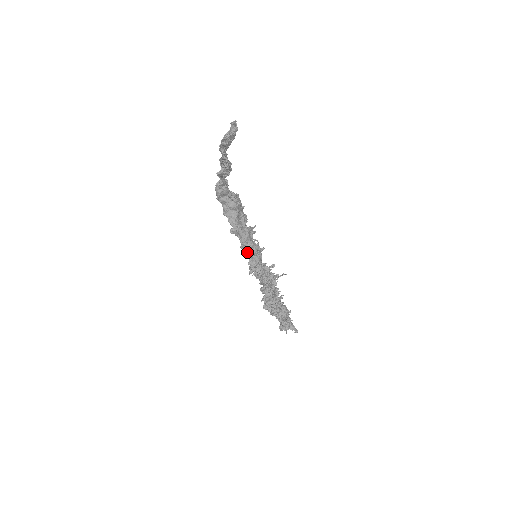
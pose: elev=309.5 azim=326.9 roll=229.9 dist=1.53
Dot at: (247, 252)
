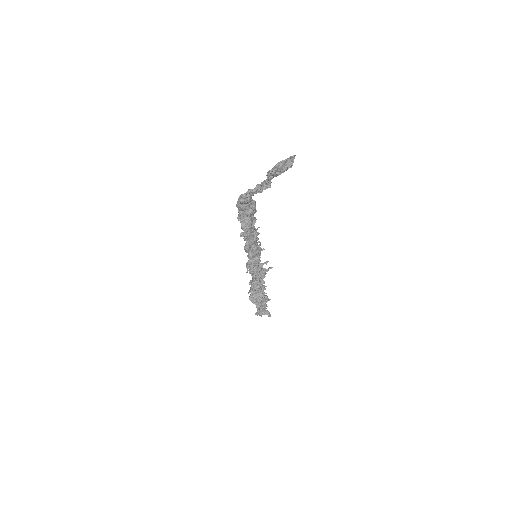
Dot at: (249, 253)
